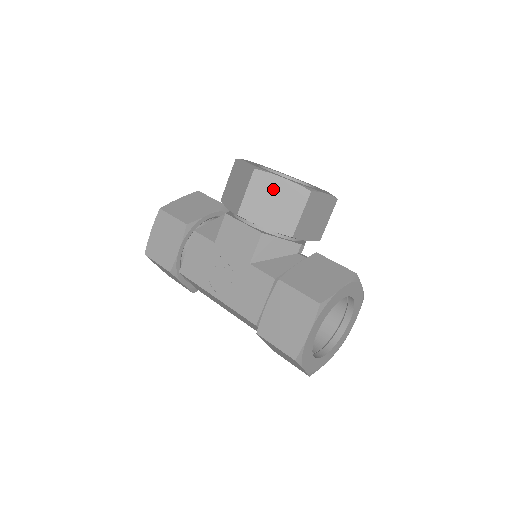
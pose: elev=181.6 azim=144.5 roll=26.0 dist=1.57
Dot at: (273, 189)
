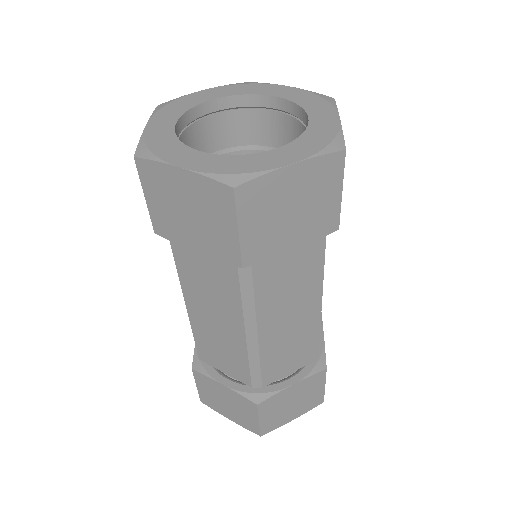
Dot at: occluded
